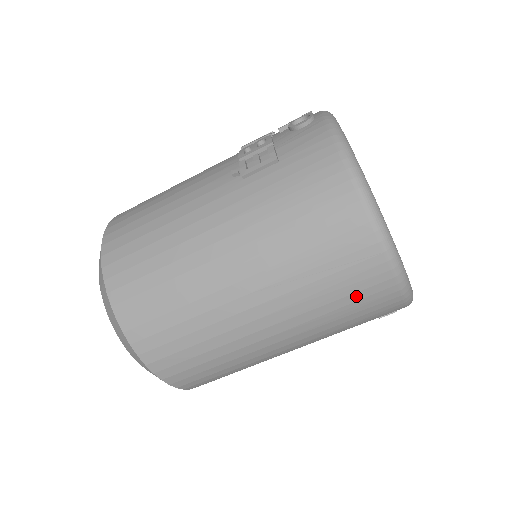
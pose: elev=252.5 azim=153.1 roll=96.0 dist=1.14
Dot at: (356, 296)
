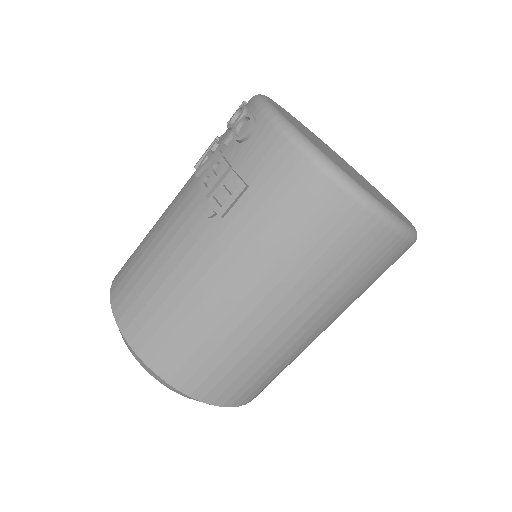
Dot at: (375, 268)
